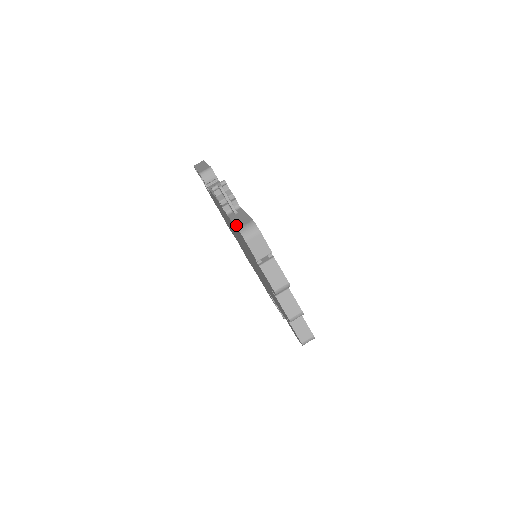
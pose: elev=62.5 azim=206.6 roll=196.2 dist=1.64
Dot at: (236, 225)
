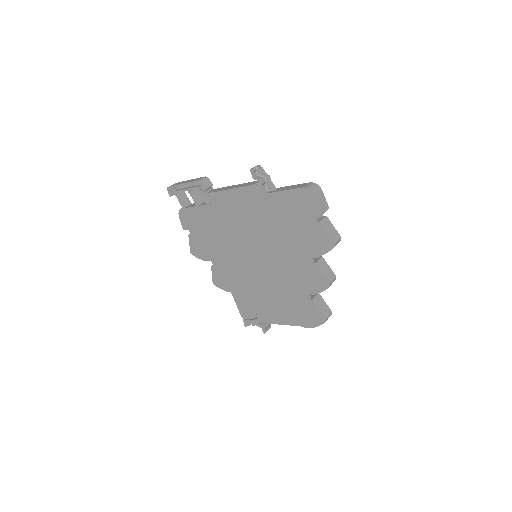
Dot at: (296, 188)
